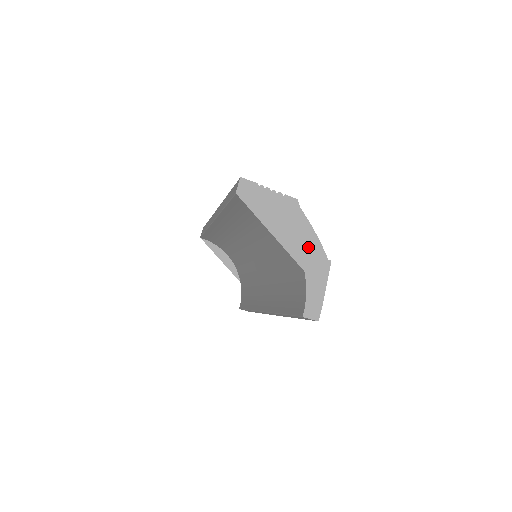
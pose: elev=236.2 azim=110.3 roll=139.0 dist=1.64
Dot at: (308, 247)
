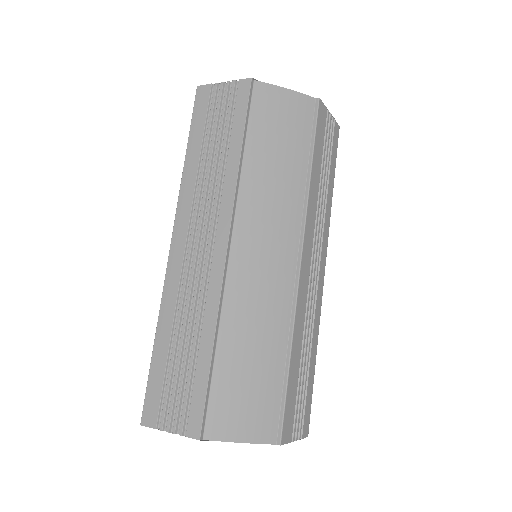
Dot at: occluded
